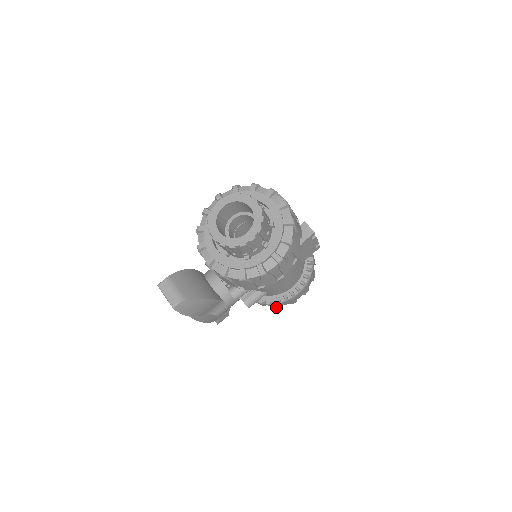
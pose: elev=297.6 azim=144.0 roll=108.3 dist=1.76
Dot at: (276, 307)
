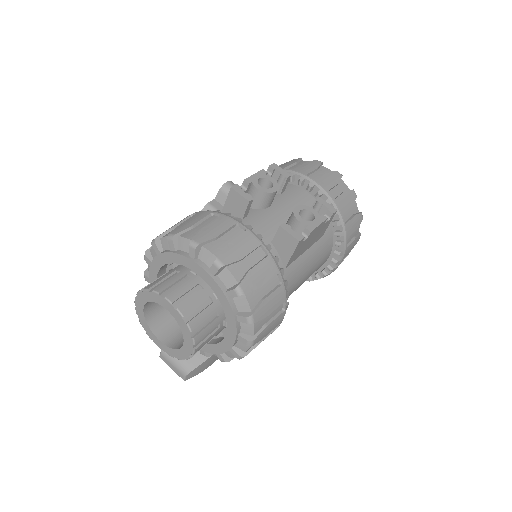
Dot at: occluded
